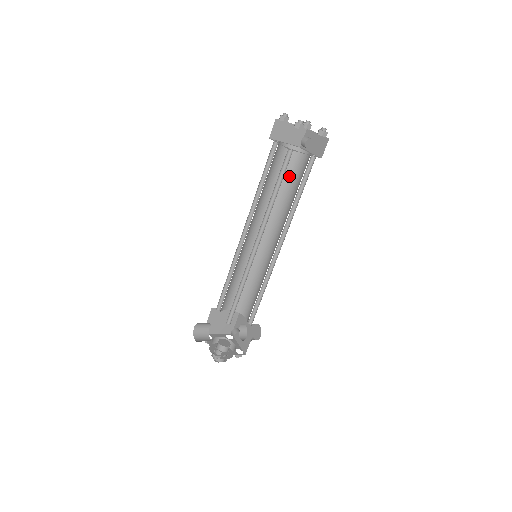
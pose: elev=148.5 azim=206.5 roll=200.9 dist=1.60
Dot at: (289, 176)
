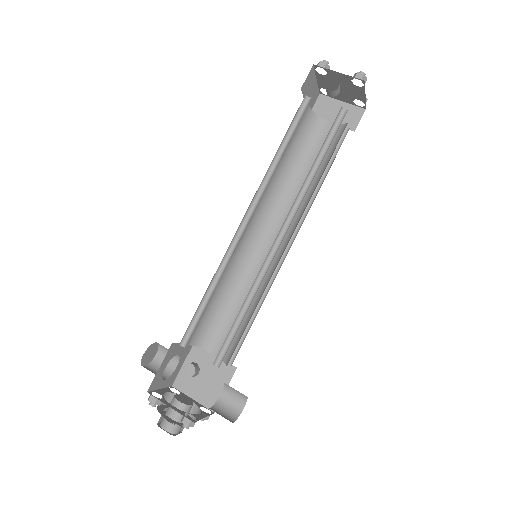
Dot at: (328, 159)
